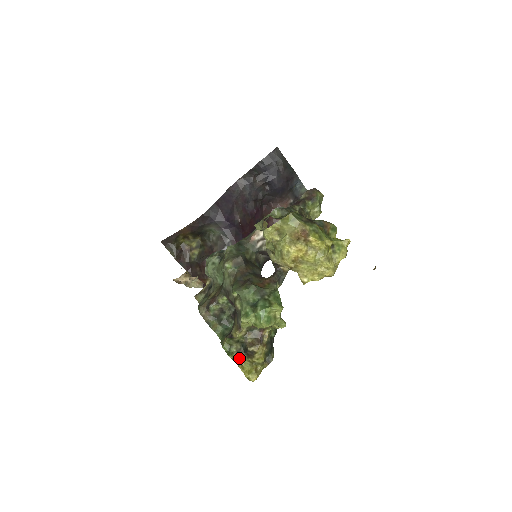
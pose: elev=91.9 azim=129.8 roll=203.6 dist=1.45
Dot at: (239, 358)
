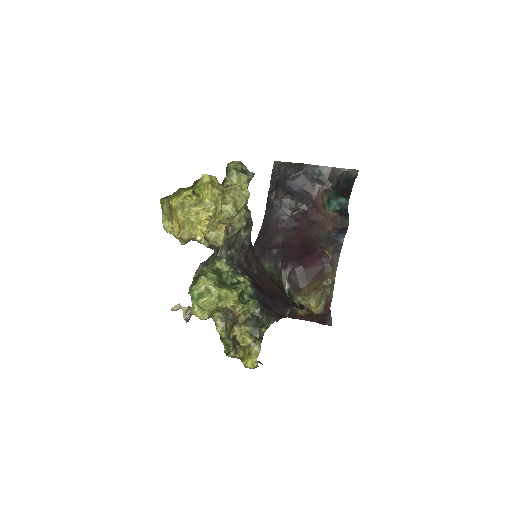
Dot at: (238, 352)
